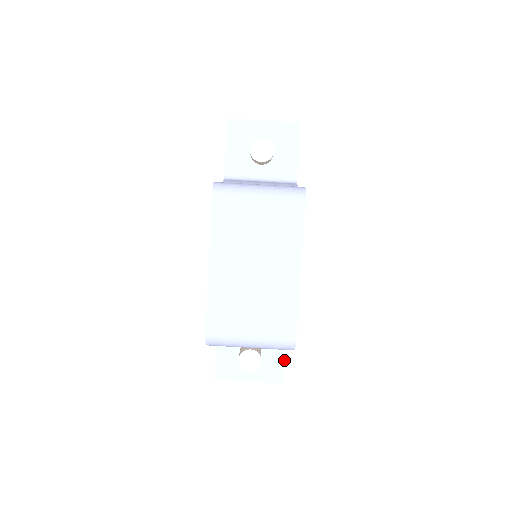
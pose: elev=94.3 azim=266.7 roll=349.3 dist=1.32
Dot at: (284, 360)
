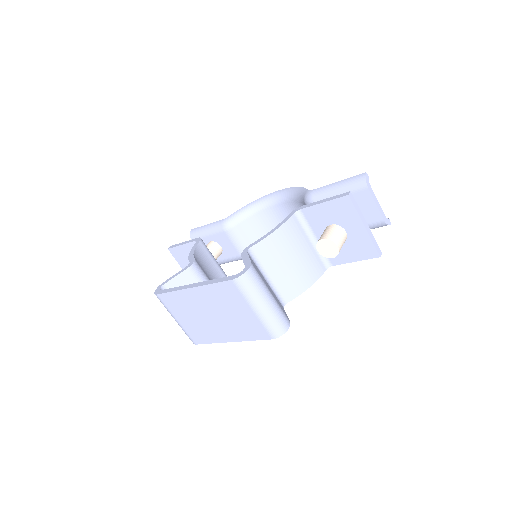
Dot at: occluded
